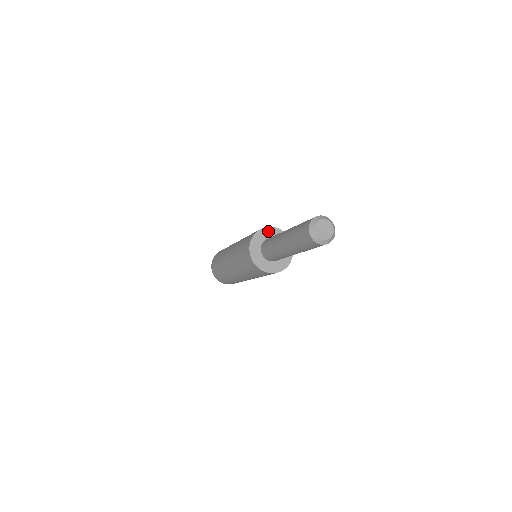
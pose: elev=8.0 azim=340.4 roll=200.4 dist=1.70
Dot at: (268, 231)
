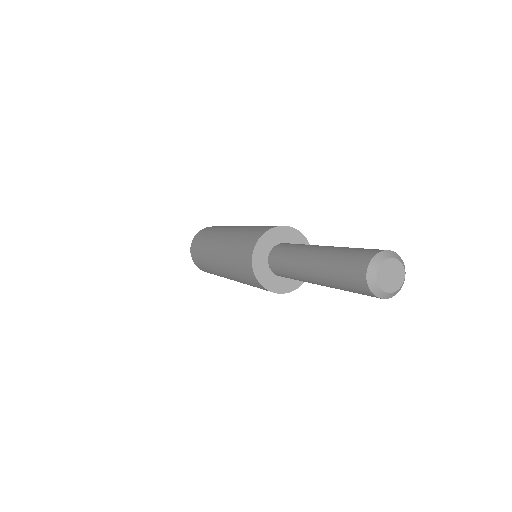
Dot at: (286, 232)
